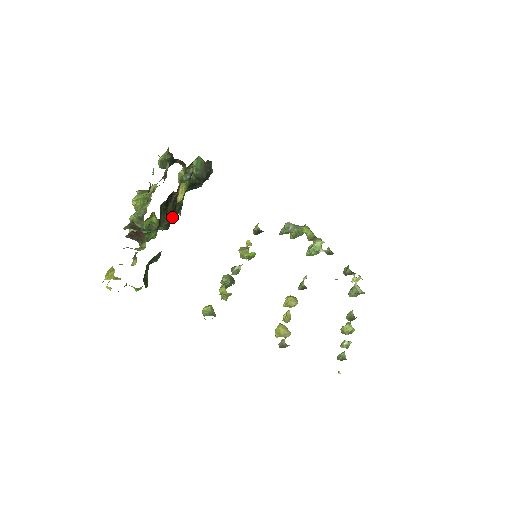
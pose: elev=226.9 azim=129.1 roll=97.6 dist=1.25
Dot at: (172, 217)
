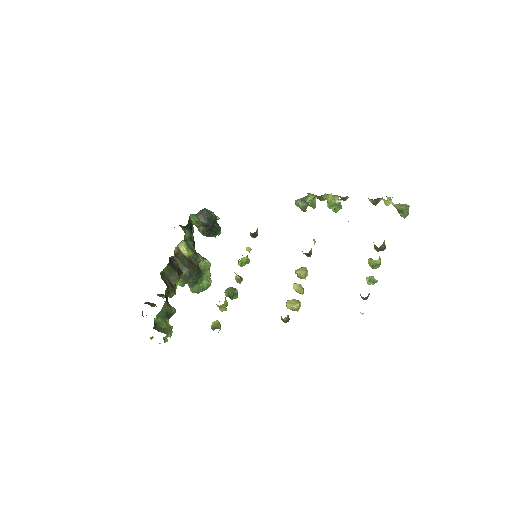
Dot at: (190, 269)
